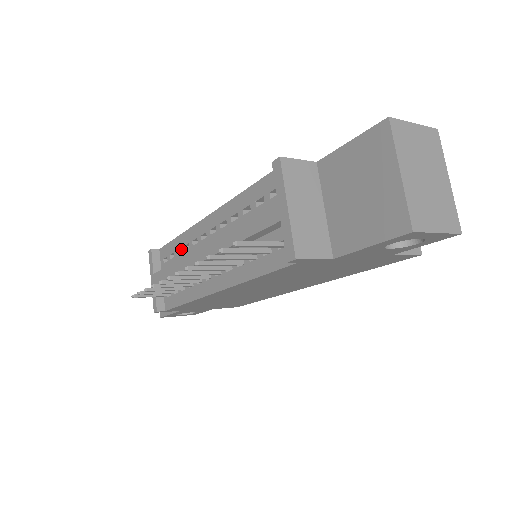
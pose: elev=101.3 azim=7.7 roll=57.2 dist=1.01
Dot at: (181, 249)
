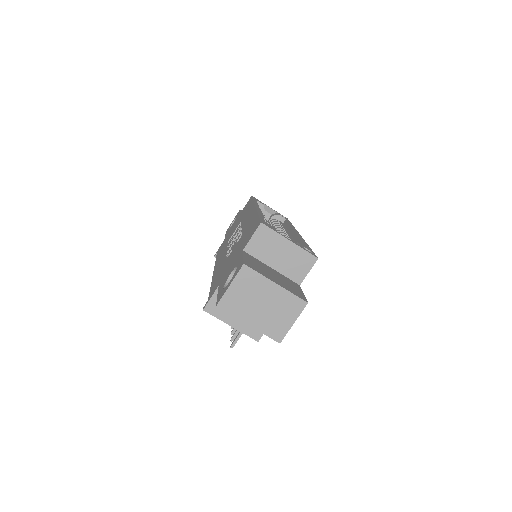
Dot at: occluded
